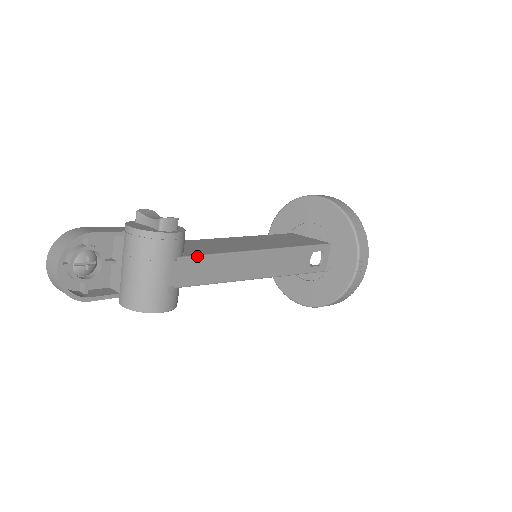
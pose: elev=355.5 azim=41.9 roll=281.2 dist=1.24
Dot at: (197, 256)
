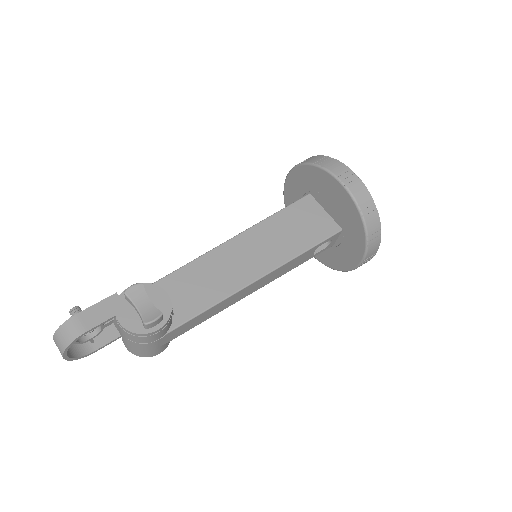
Dot at: (184, 323)
